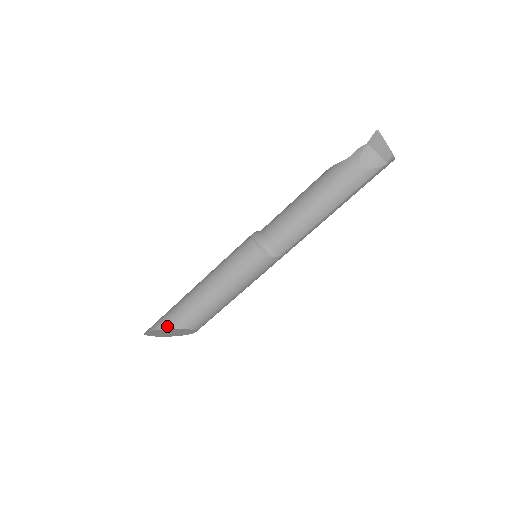
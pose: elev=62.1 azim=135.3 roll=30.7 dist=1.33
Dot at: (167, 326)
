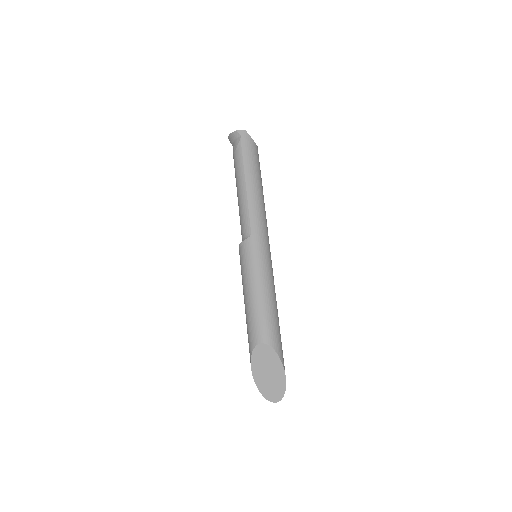
Dot at: (250, 361)
